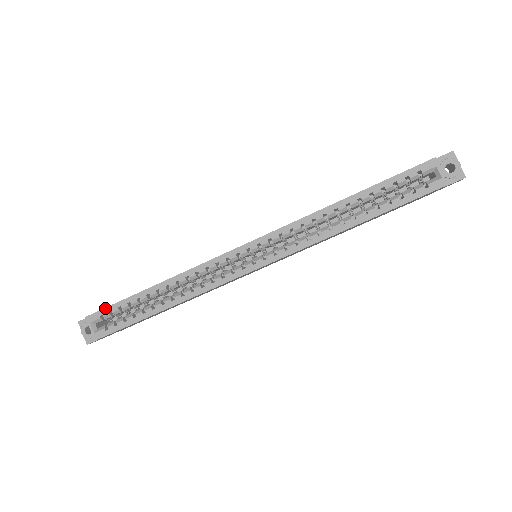
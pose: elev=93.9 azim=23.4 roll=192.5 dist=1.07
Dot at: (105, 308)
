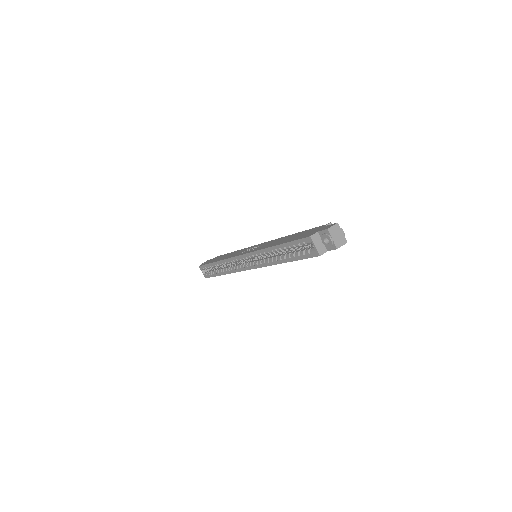
Dot at: (203, 265)
